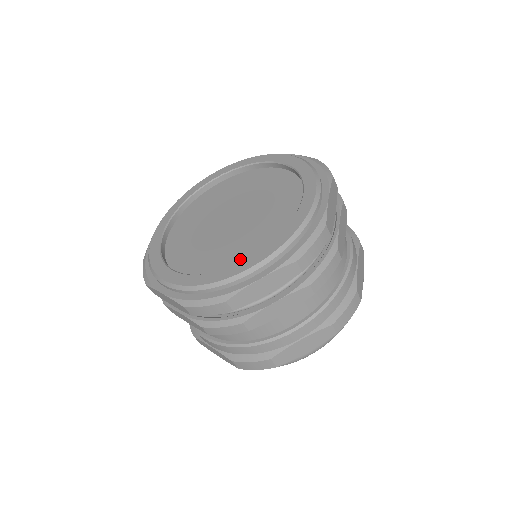
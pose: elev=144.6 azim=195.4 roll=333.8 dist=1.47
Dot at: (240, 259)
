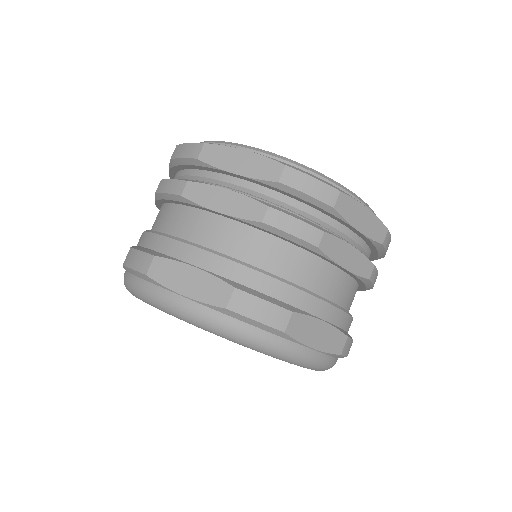
Dot at: occluded
